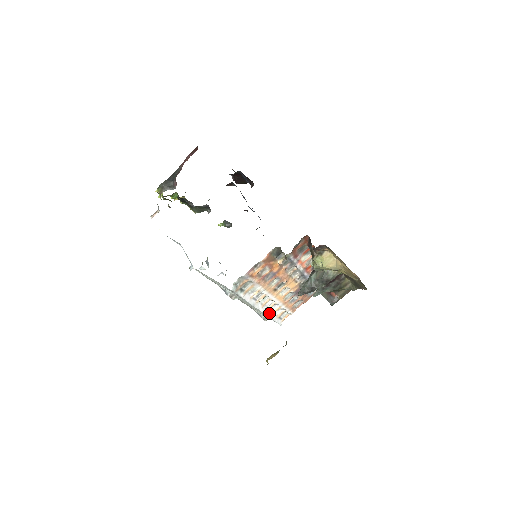
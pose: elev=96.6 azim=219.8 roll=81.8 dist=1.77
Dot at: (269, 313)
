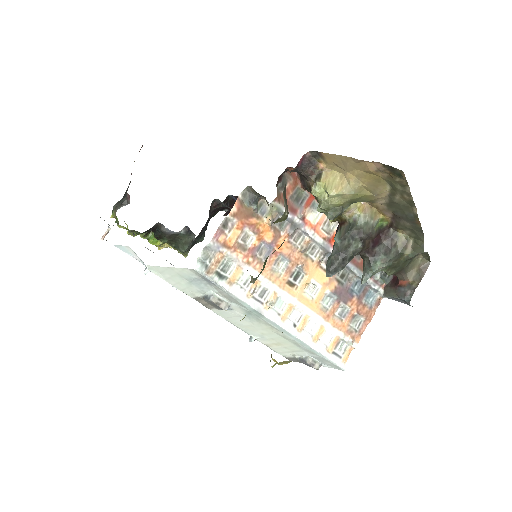
Dot at: (305, 338)
